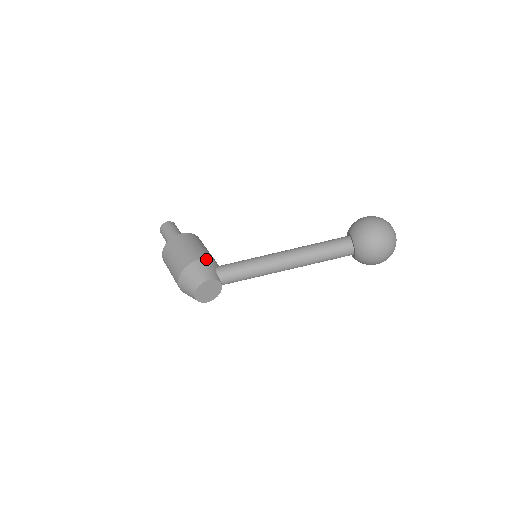
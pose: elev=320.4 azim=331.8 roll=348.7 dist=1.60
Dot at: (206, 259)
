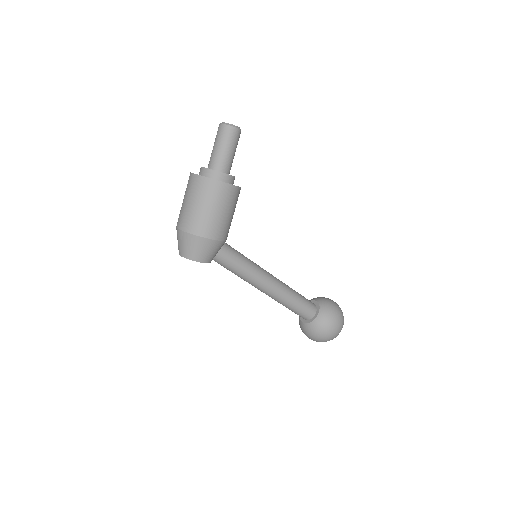
Dot at: (223, 241)
